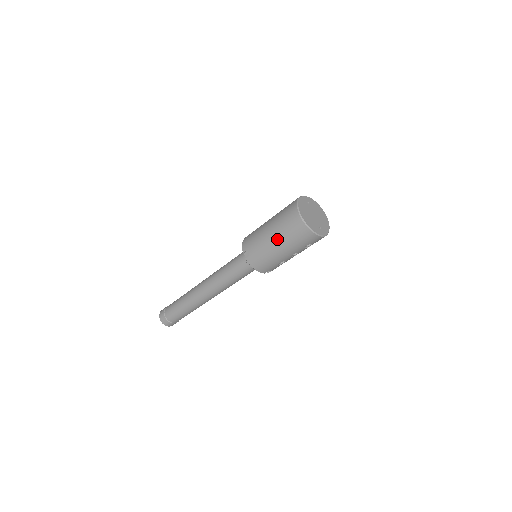
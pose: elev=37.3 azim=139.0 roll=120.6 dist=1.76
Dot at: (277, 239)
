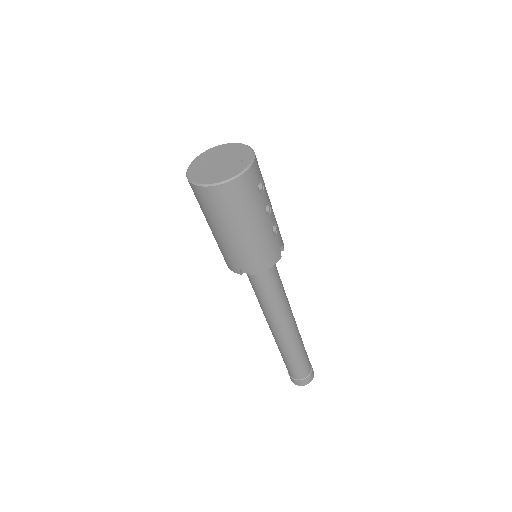
Dot at: (233, 228)
